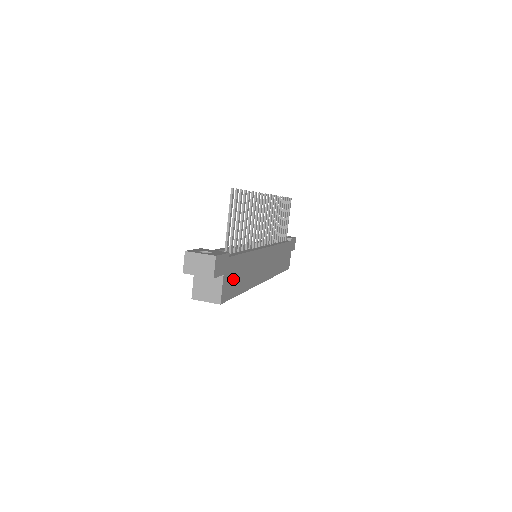
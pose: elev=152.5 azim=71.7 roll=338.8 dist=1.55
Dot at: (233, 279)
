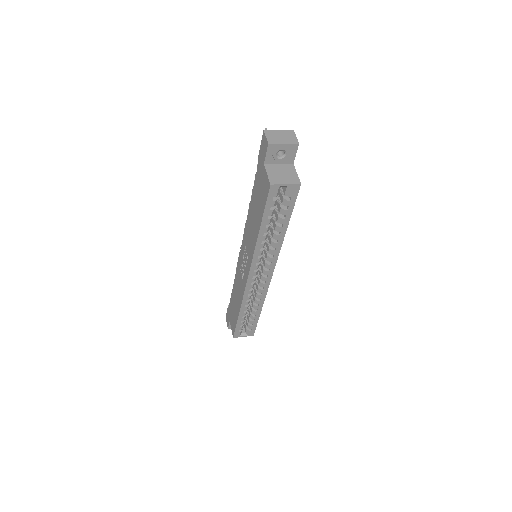
Dot at: occluded
